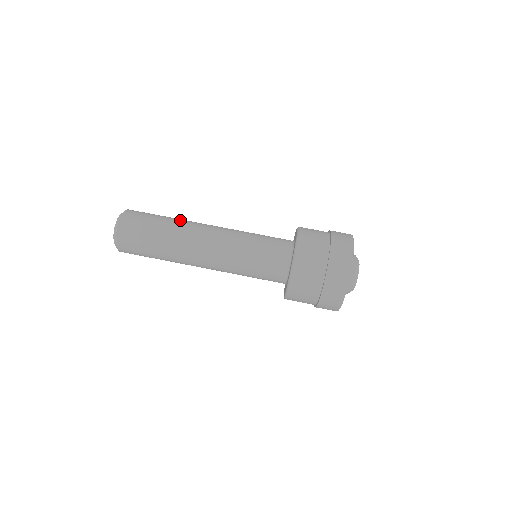
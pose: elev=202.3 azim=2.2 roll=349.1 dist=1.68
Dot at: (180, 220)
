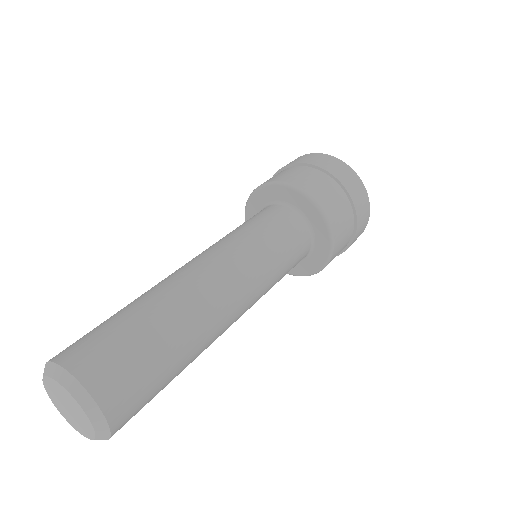
Dot at: (178, 310)
